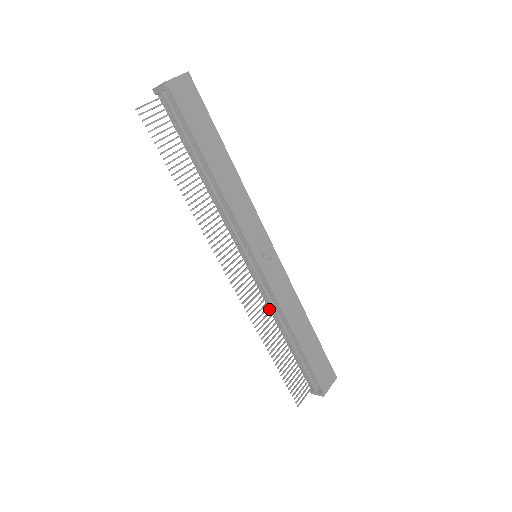
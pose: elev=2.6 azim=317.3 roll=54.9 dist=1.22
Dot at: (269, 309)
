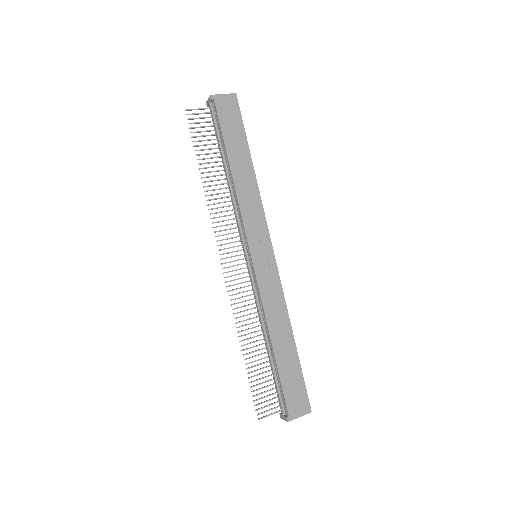
Dot at: (257, 311)
